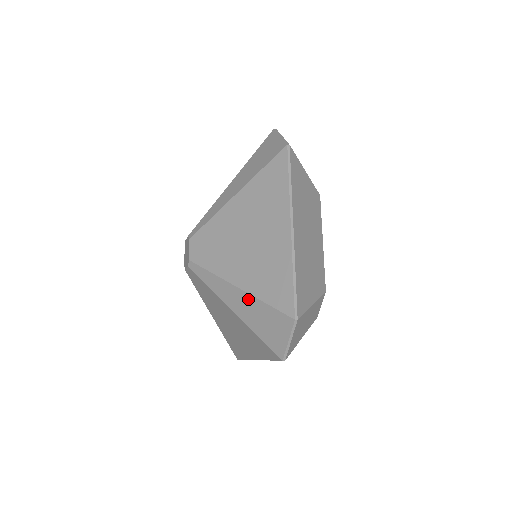
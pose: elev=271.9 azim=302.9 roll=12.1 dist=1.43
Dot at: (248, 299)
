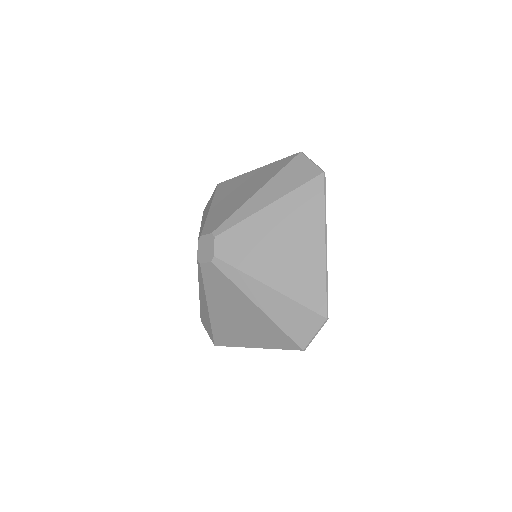
Dot at: (270, 185)
